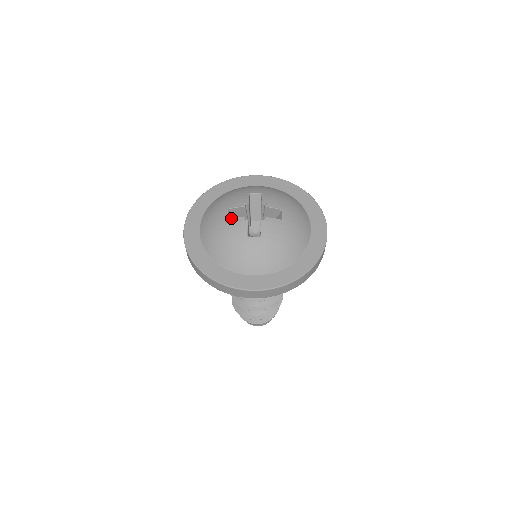
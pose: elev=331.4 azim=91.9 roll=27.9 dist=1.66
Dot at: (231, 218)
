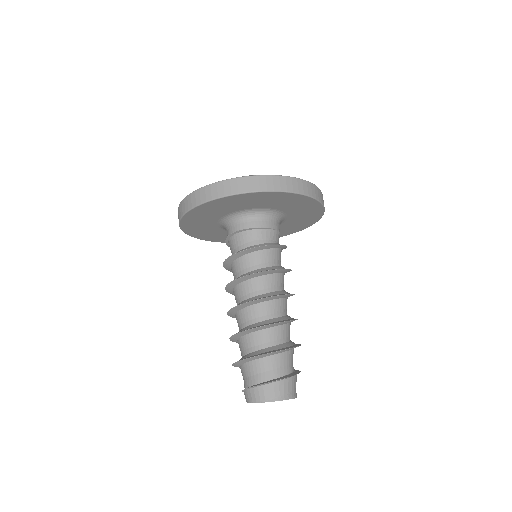
Dot at: occluded
